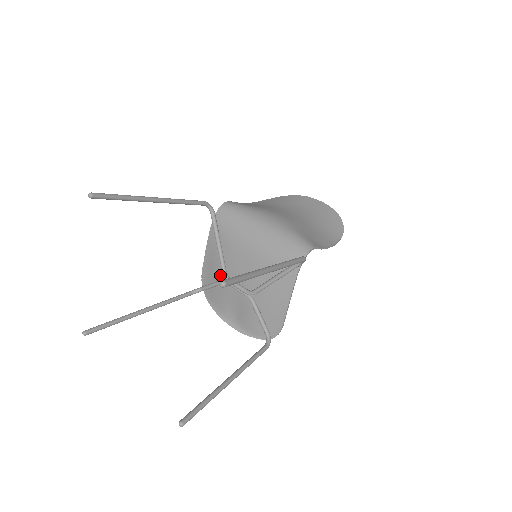
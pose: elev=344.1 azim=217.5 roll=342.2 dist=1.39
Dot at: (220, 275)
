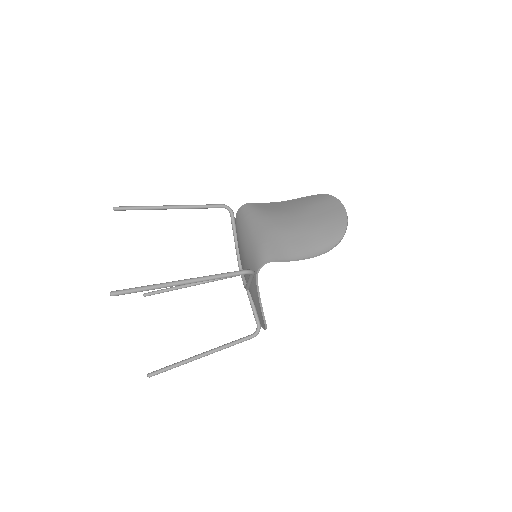
Dot at: occluded
